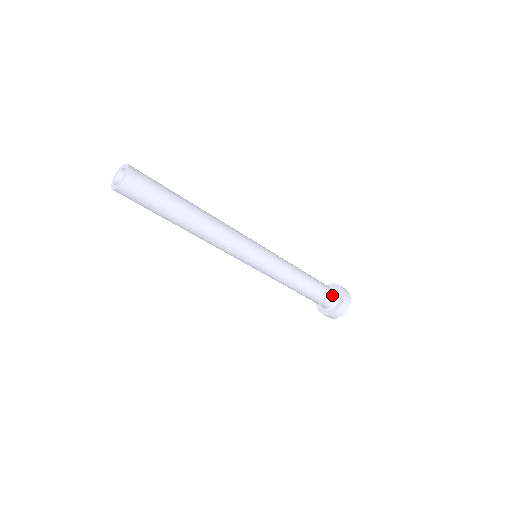
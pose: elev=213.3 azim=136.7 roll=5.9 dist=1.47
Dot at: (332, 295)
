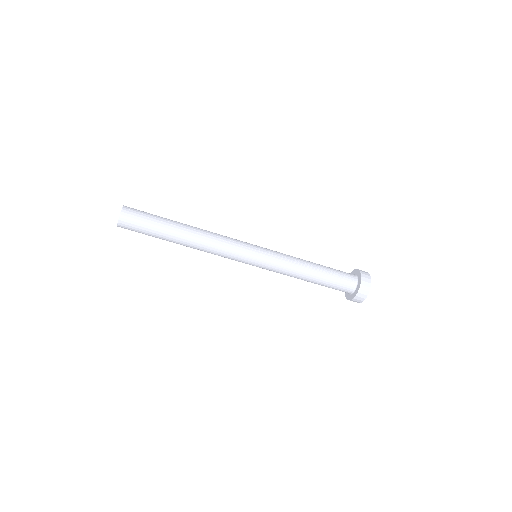
Dot at: (347, 286)
